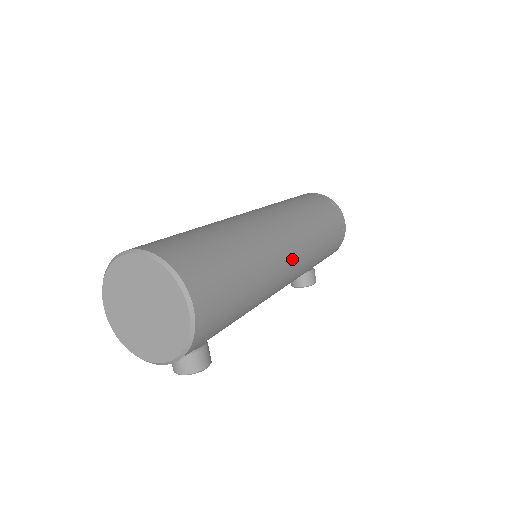
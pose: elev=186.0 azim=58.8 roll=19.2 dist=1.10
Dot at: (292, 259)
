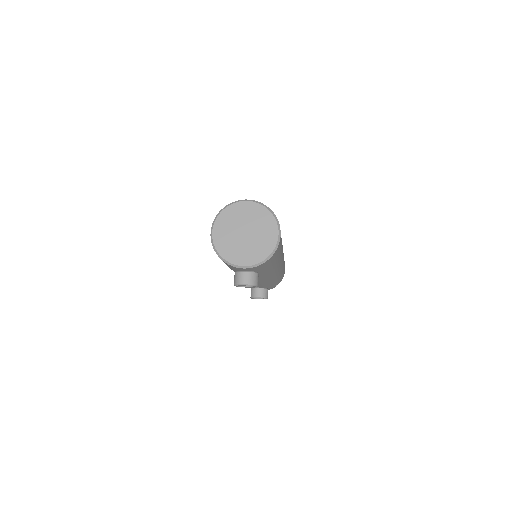
Dot at: occluded
